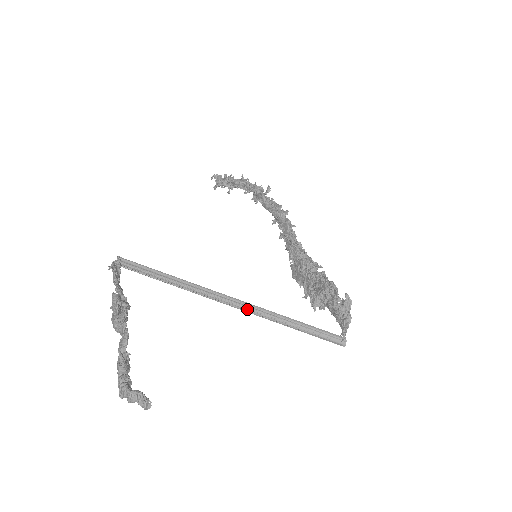
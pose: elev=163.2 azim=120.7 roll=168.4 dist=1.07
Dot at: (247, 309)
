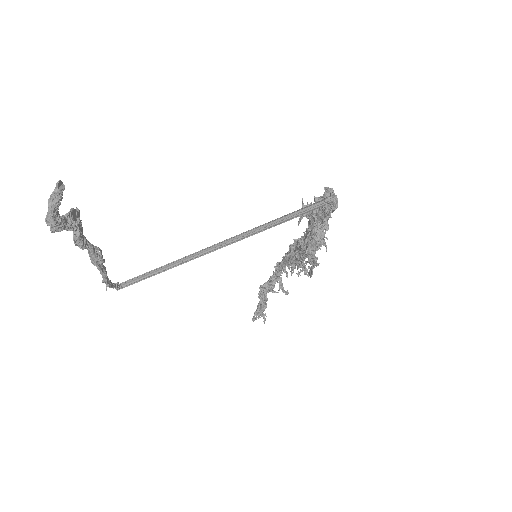
Dot at: (229, 244)
